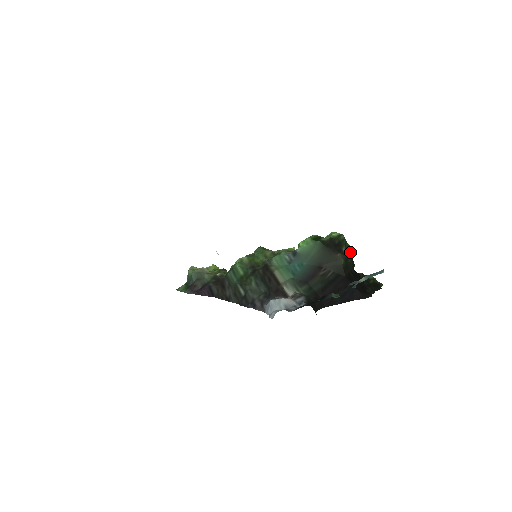
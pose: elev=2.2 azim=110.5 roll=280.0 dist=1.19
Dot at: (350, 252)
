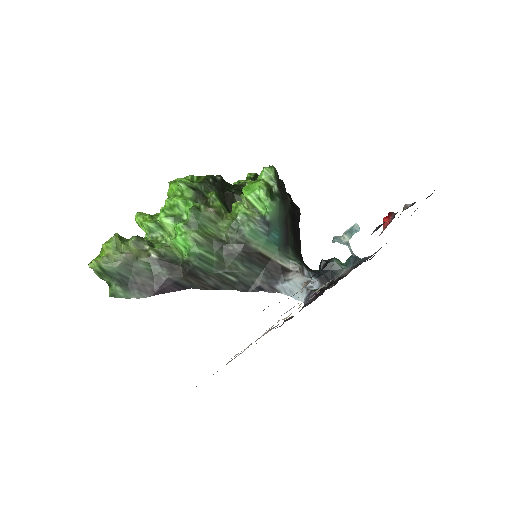
Dot at: occluded
